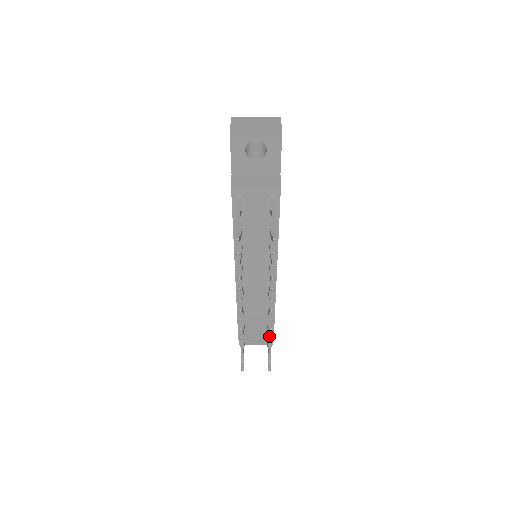
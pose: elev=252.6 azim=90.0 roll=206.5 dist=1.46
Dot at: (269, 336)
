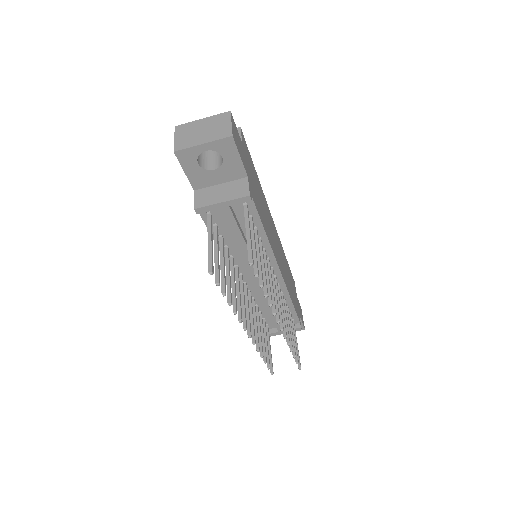
Dot at: occluded
